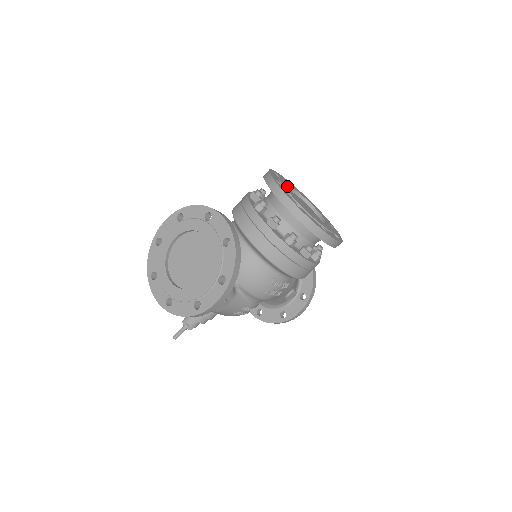
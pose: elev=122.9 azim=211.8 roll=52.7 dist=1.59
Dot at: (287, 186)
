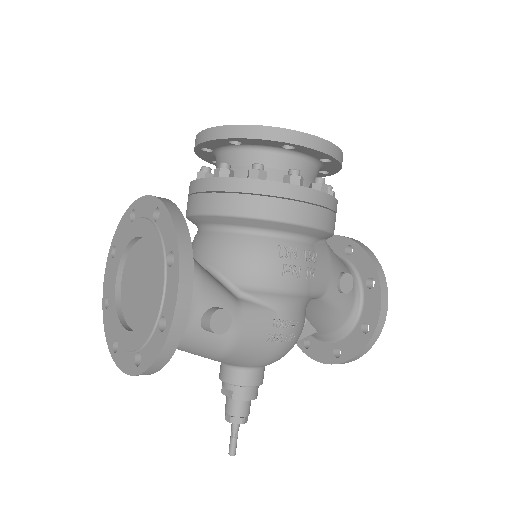
Dot at: occluded
